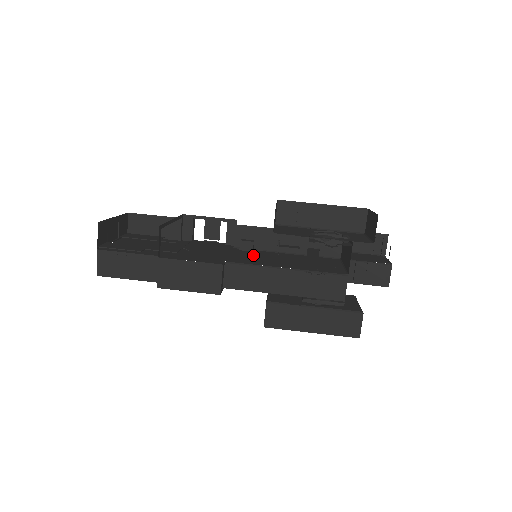
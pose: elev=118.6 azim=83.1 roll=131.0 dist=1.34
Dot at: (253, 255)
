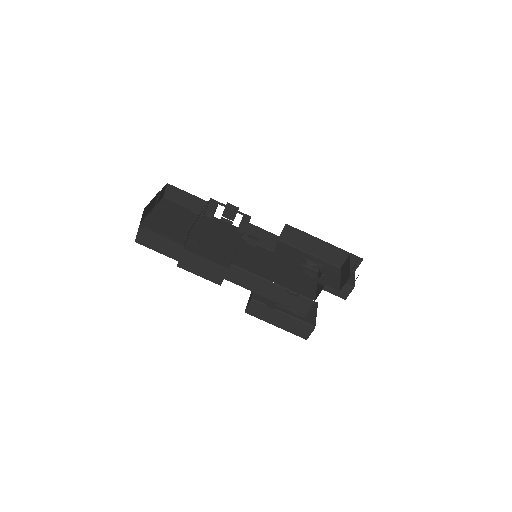
Dot at: (254, 255)
